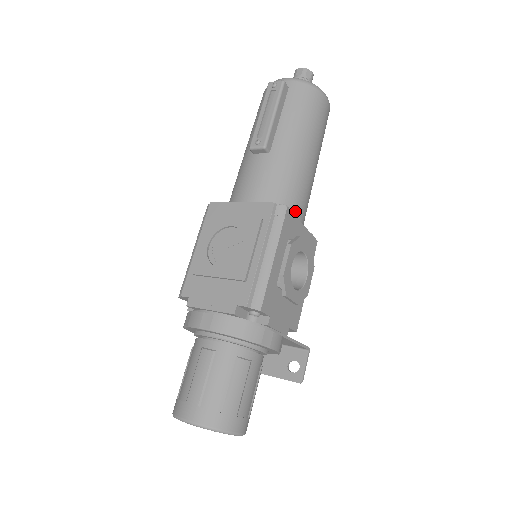
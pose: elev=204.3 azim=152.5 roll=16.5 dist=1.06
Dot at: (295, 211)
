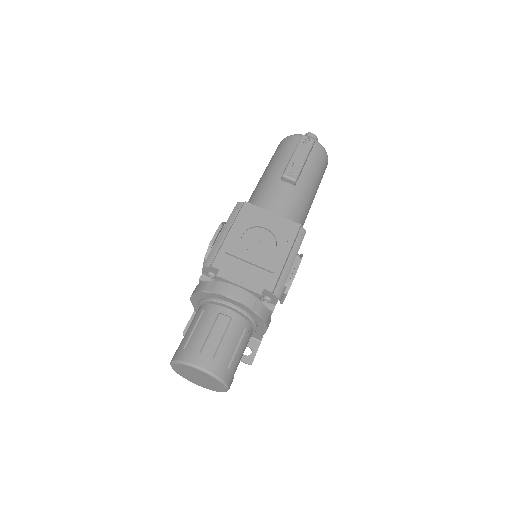
Dot at: occluded
